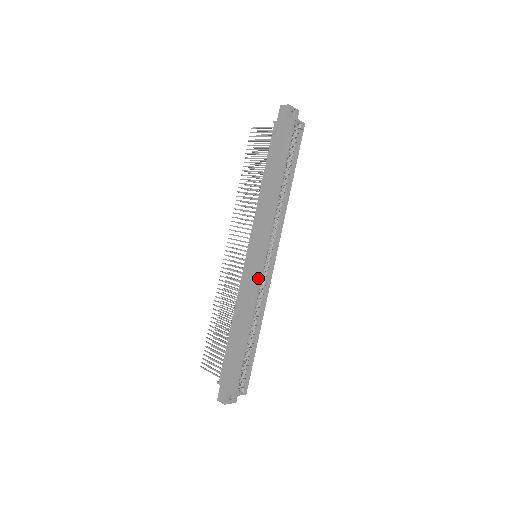
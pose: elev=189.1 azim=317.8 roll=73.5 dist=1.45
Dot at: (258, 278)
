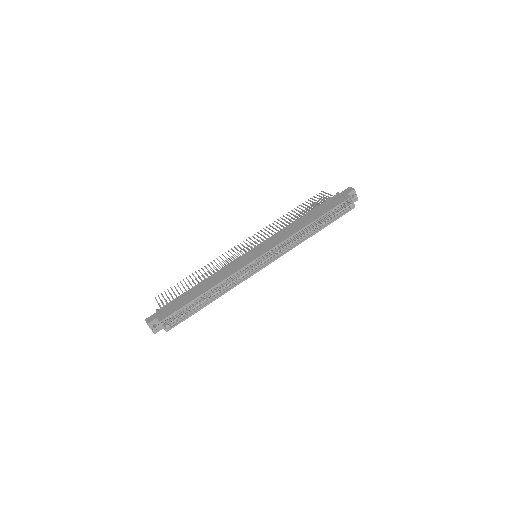
Dot at: (245, 264)
